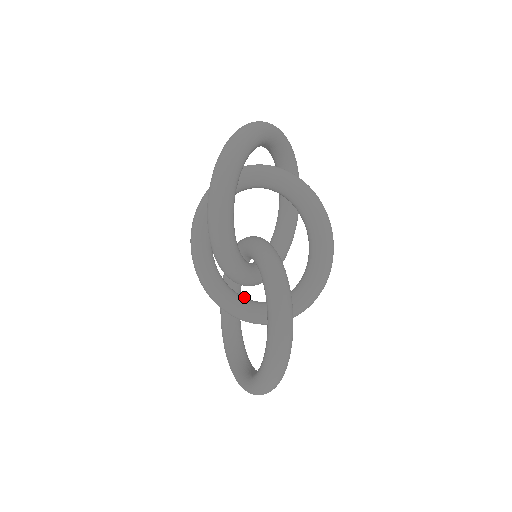
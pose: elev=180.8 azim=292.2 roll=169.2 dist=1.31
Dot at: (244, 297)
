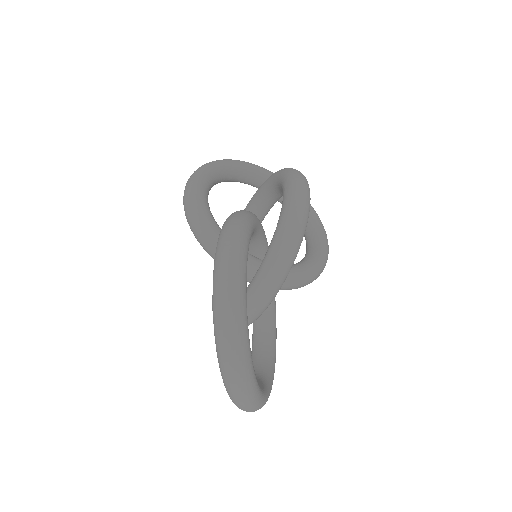
Dot at: occluded
